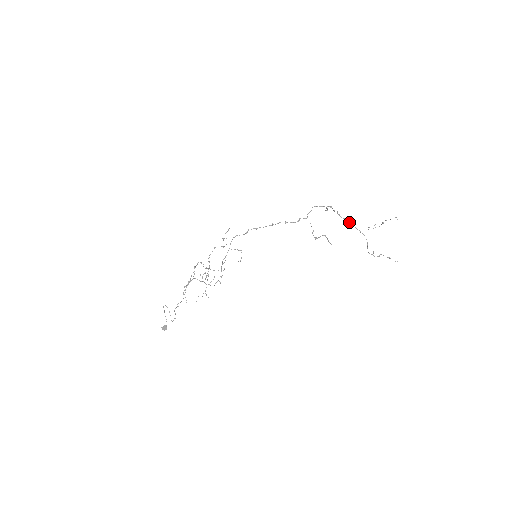
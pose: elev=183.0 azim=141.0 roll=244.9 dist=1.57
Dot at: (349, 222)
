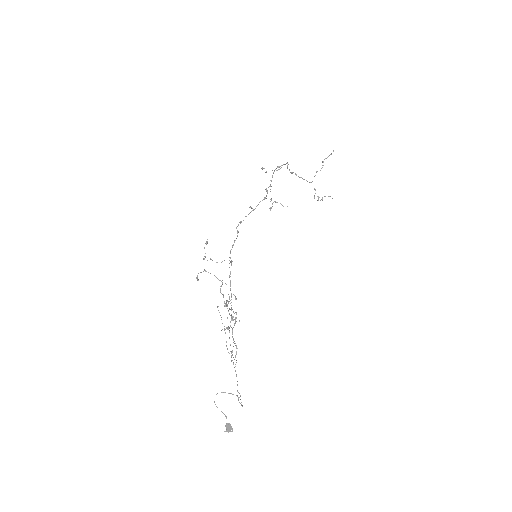
Dot at: (296, 175)
